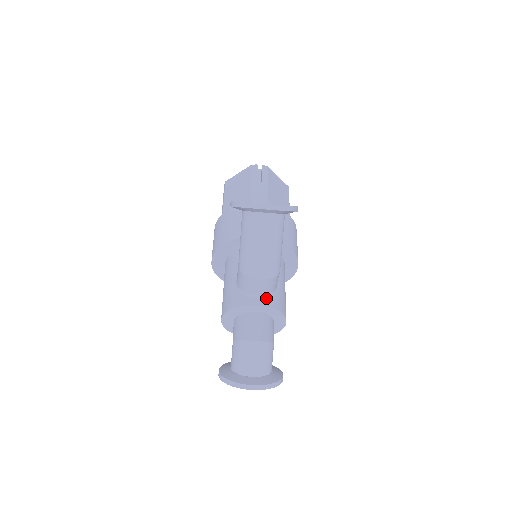
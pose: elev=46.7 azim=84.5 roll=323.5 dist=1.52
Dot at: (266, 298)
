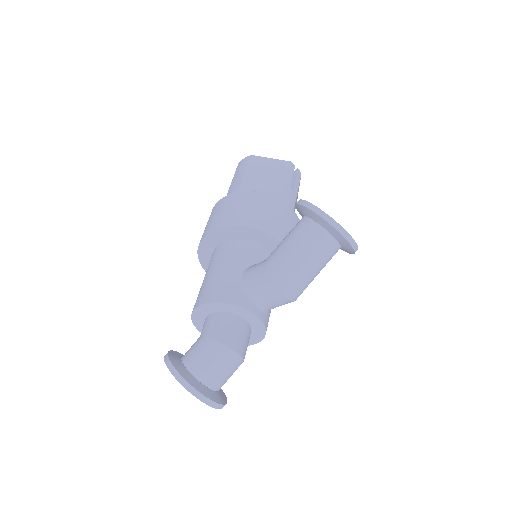
Dot at: (264, 313)
